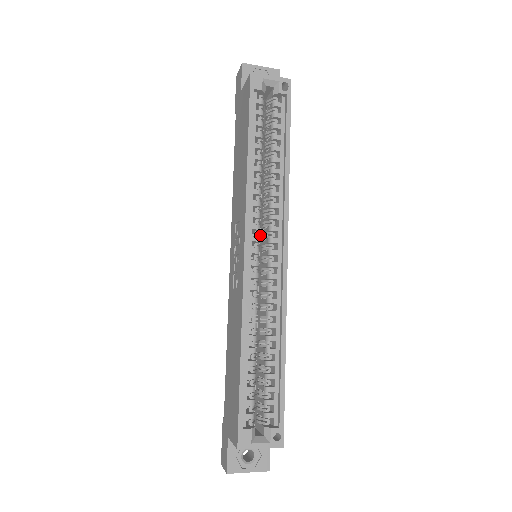
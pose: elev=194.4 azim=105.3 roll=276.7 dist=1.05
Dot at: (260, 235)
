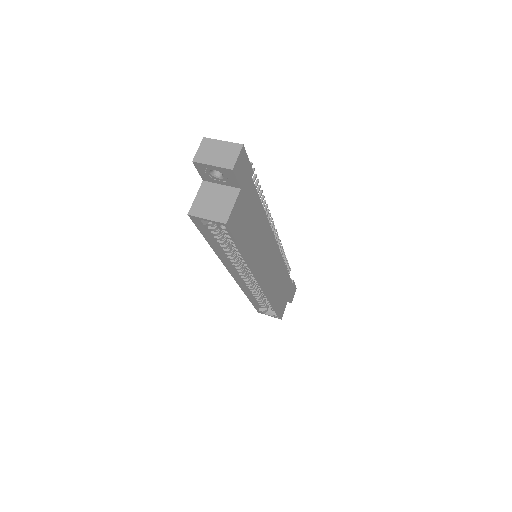
Dot at: occluded
